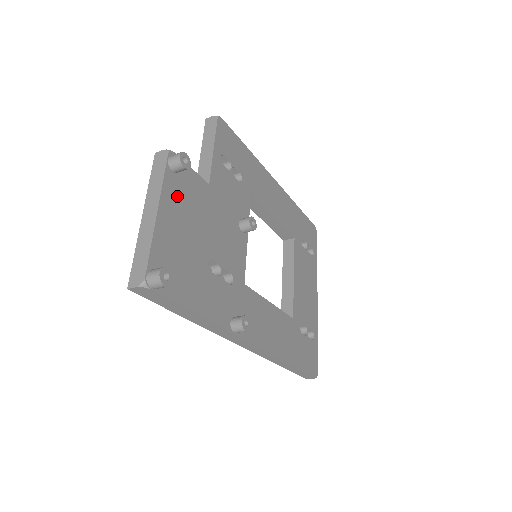
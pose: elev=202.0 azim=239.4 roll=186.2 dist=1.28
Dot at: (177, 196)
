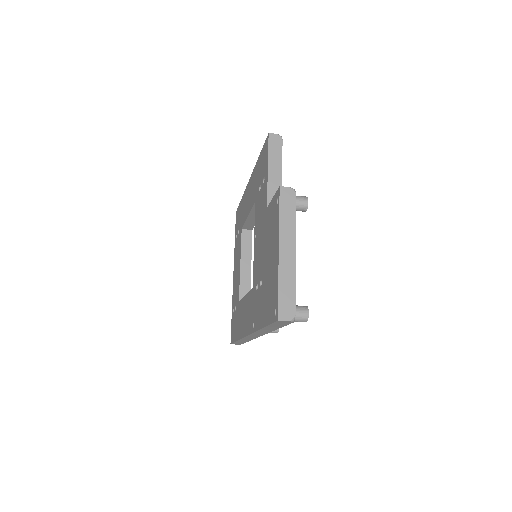
Dot at: occluded
